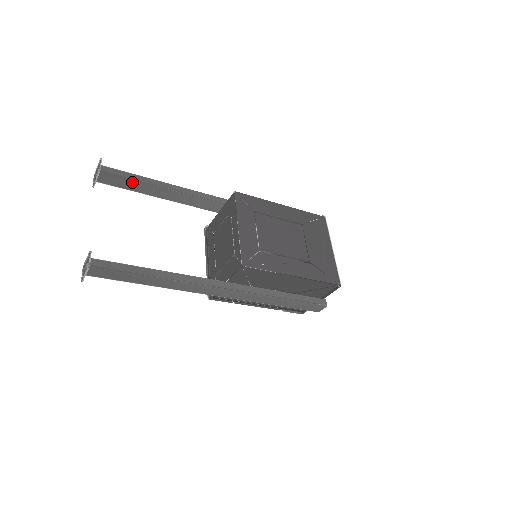
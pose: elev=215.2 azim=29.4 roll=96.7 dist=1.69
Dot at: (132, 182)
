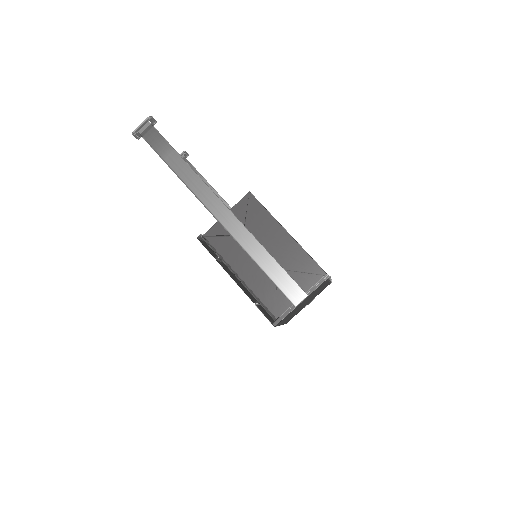
Dot at: occluded
